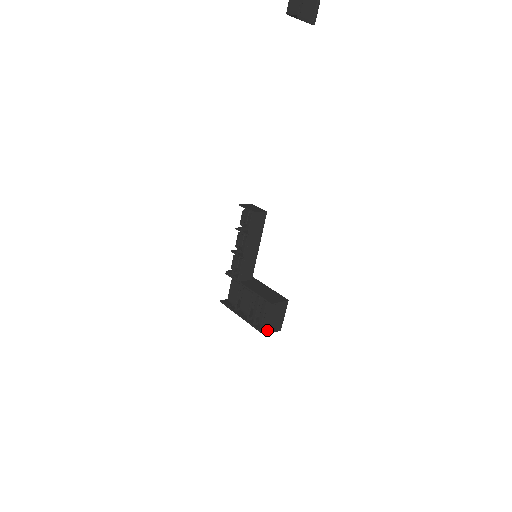
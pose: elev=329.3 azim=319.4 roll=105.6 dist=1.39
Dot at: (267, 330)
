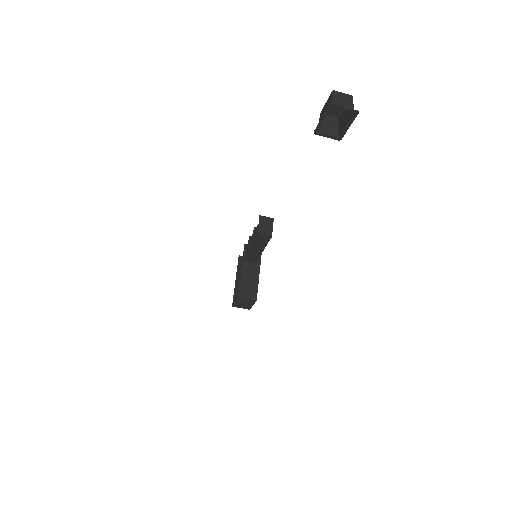
Dot at: (235, 305)
